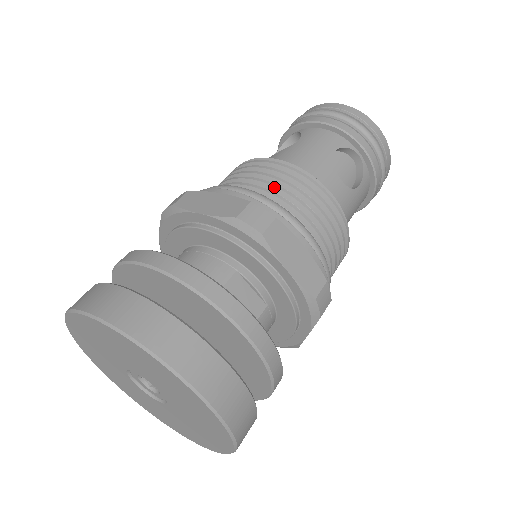
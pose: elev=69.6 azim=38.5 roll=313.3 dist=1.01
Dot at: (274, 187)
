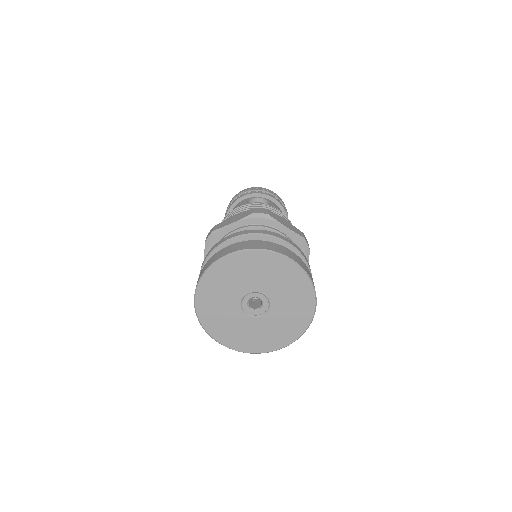
Dot at: occluded
